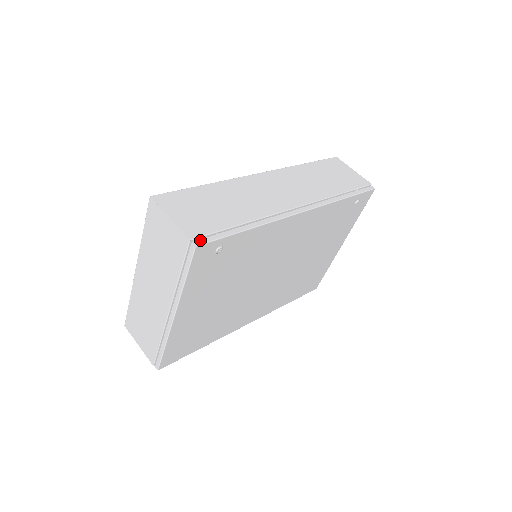
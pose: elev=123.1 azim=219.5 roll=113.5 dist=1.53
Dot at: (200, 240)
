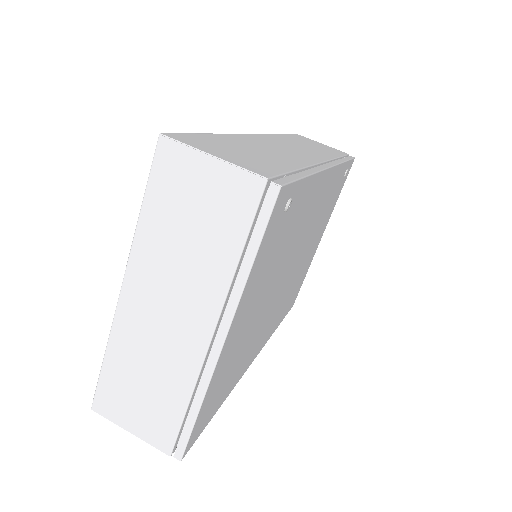
Dot at: (277, 180)
